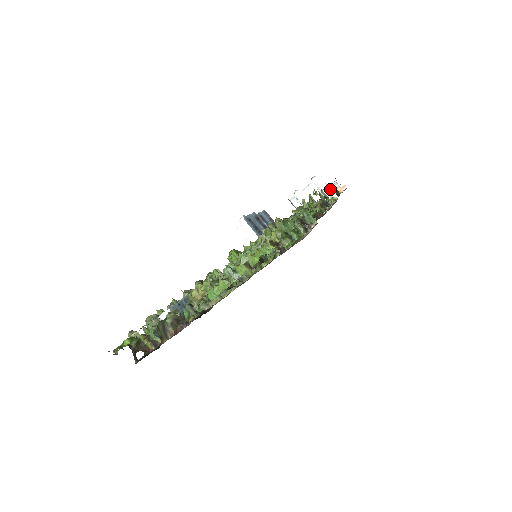
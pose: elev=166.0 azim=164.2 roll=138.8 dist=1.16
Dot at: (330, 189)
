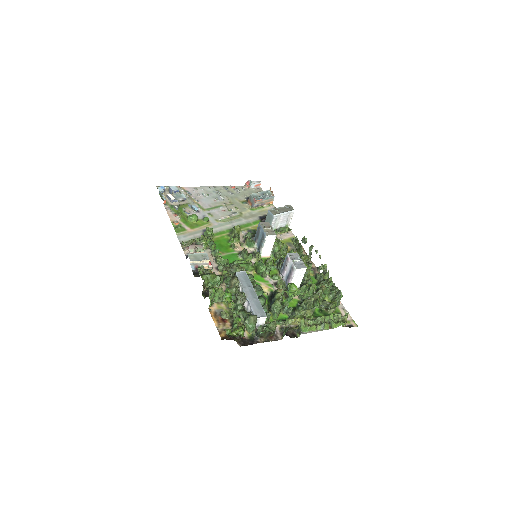
Dot at: (290, 221)
